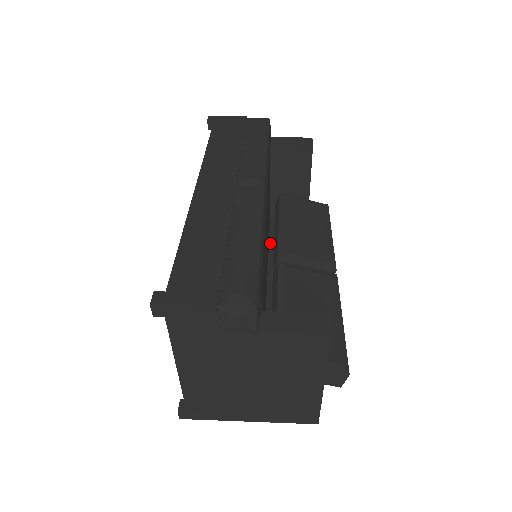
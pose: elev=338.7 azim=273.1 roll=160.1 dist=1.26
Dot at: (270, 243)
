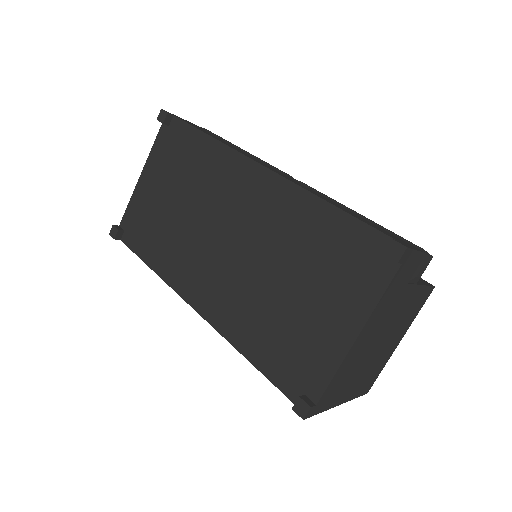
Dot at: occluded
